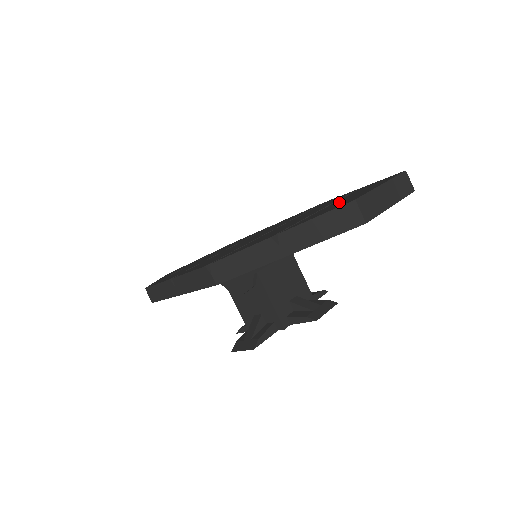
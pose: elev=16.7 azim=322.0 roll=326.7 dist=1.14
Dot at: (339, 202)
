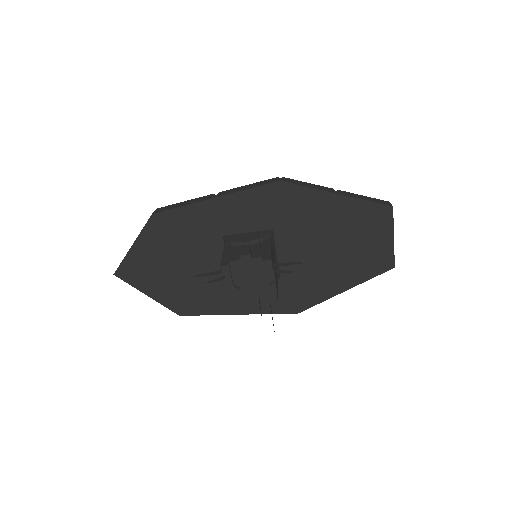
Dot at: occluded
